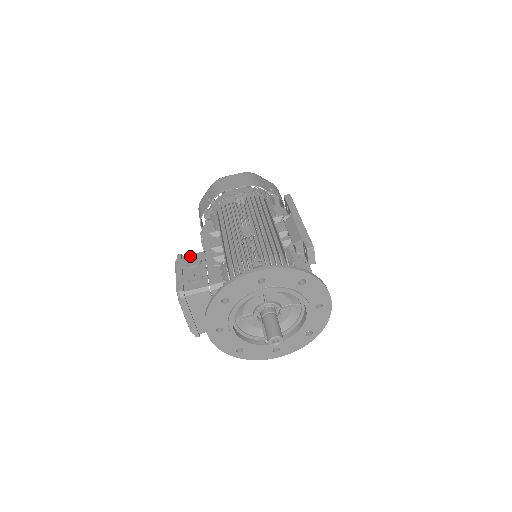
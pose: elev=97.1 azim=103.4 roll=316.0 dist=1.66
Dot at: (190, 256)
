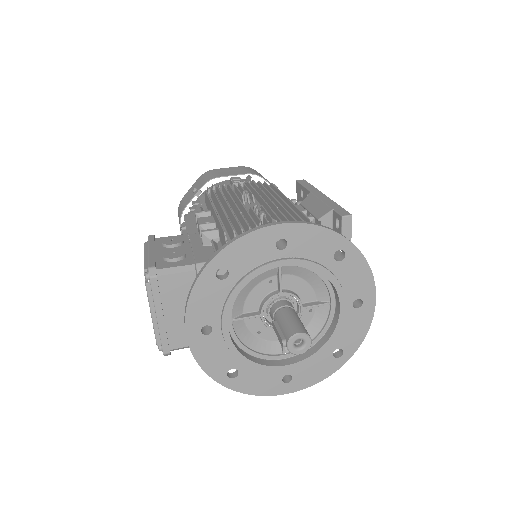
Dot at: occluded
